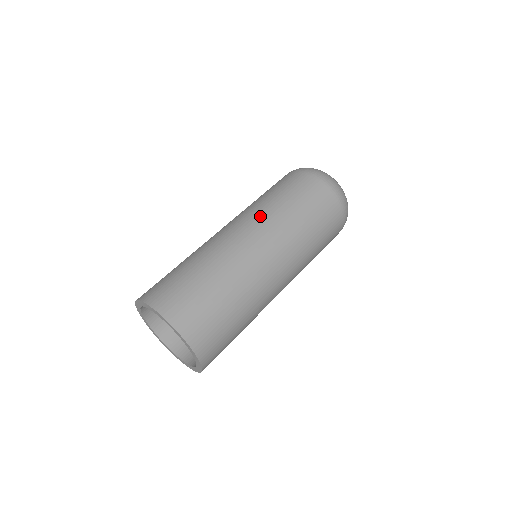
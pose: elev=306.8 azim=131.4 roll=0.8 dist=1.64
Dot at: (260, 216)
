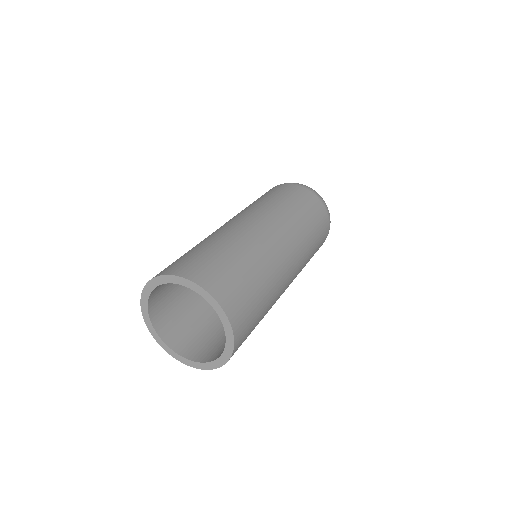
Dot at: (261, 209)
